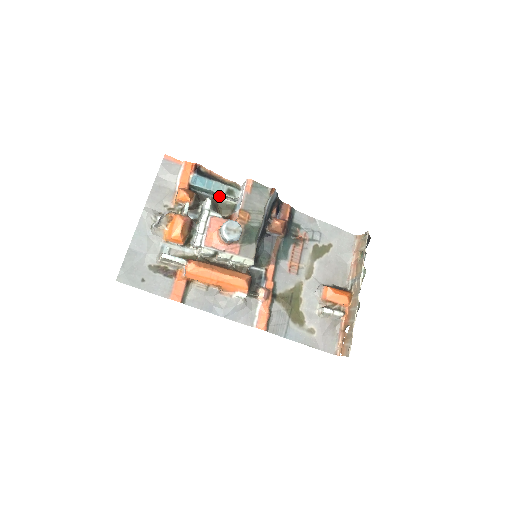
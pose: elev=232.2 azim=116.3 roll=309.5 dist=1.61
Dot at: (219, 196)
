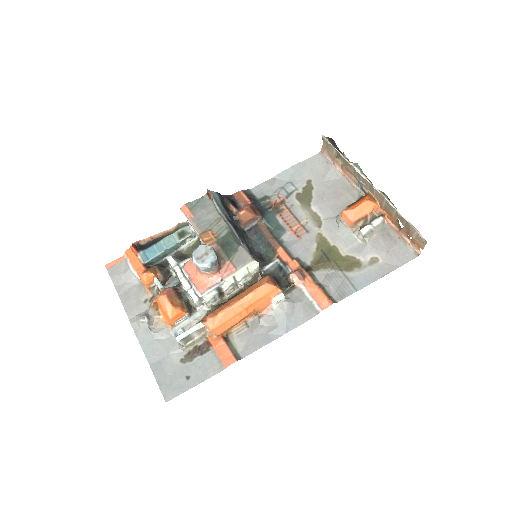
Dot at: (178, 247)
